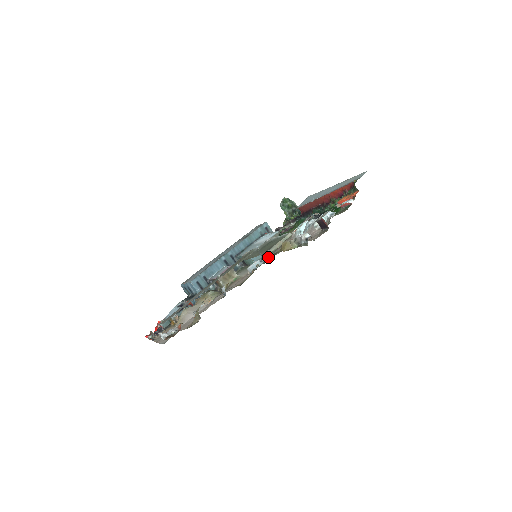
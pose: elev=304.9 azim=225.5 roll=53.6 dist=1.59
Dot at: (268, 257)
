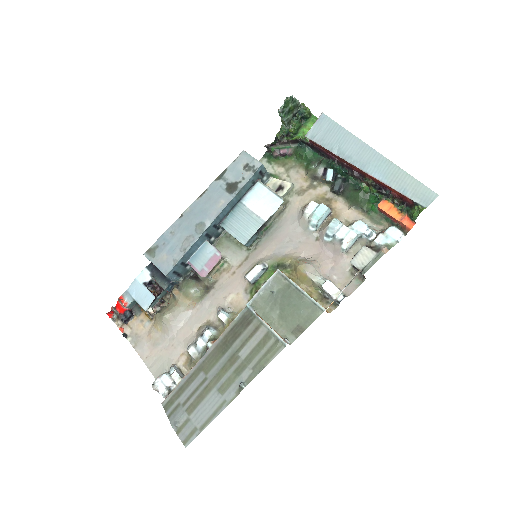
Dot at: (266, 241)
